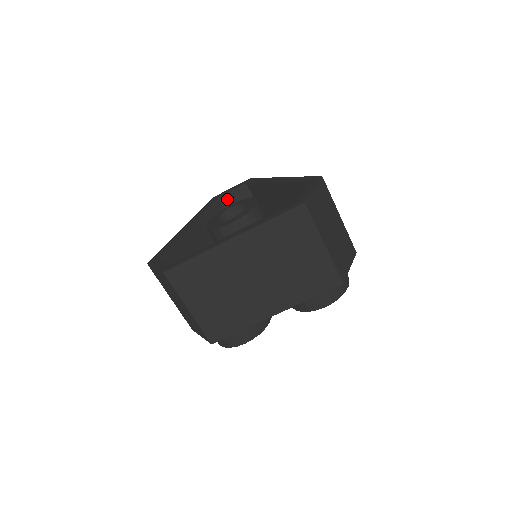
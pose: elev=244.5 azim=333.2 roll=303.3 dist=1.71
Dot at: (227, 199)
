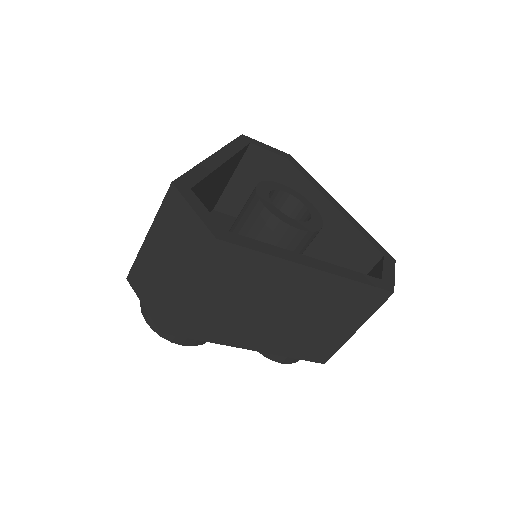
Dot at: (256, 153)
